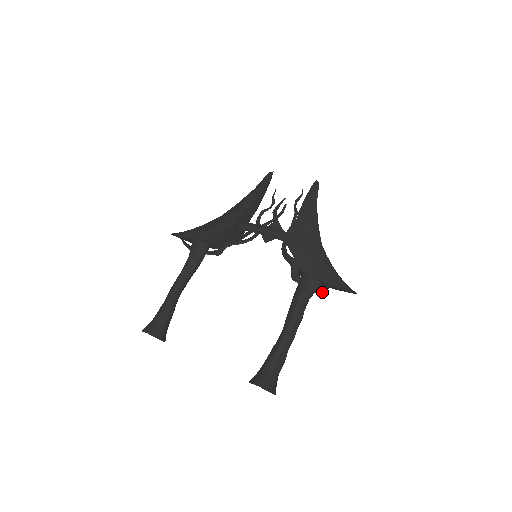
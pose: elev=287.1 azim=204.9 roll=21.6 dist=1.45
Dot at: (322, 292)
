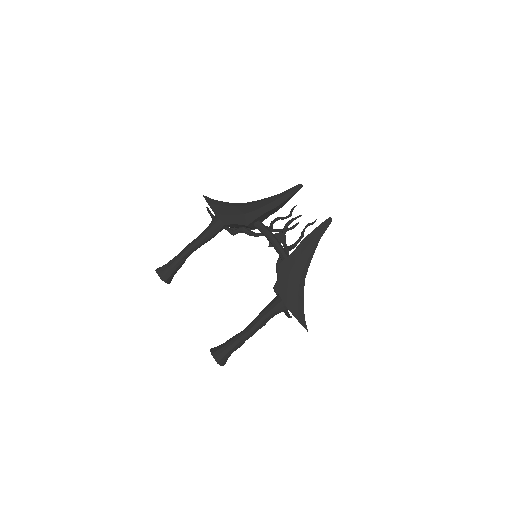
Dot at: (286, 315)
